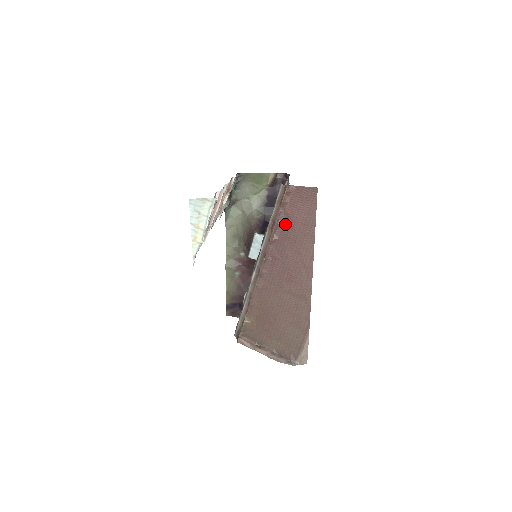
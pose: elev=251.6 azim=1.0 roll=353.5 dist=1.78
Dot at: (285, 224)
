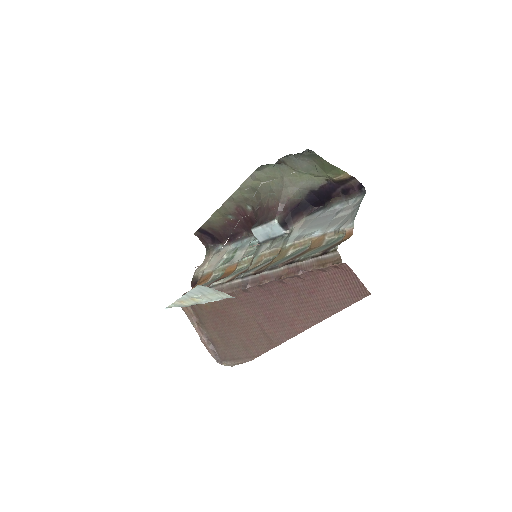
Dot at: (307, 282)
